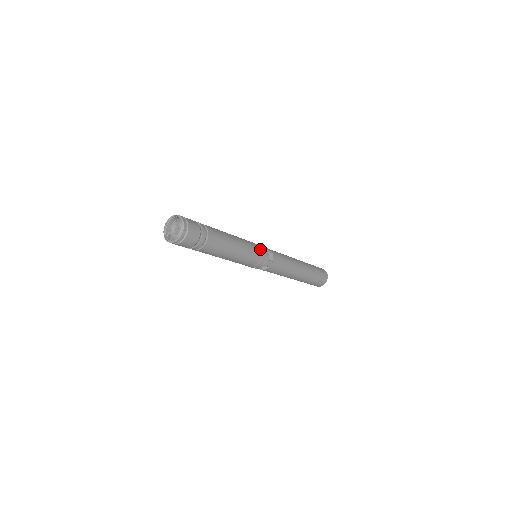
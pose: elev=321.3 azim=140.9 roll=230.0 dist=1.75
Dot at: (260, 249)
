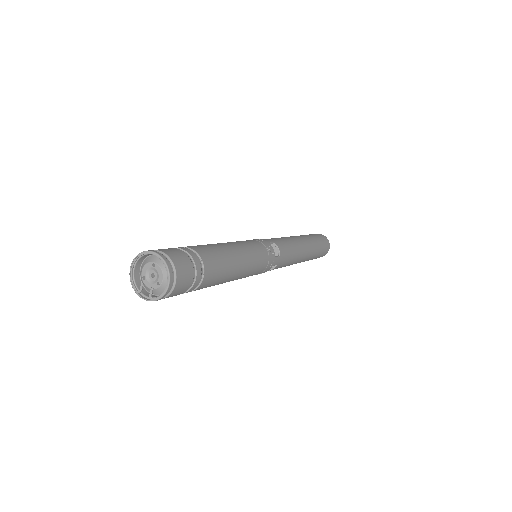
Dot at: (263, 247)
